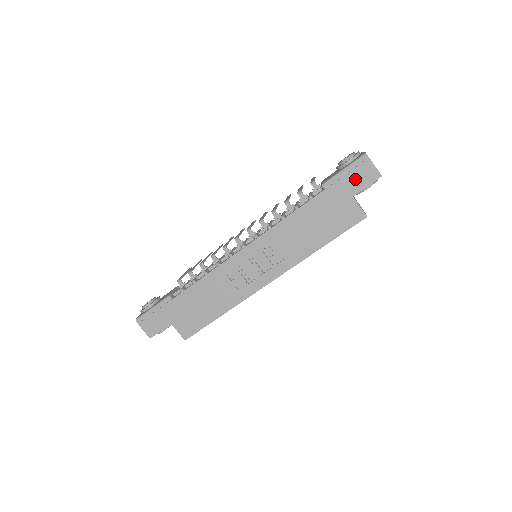
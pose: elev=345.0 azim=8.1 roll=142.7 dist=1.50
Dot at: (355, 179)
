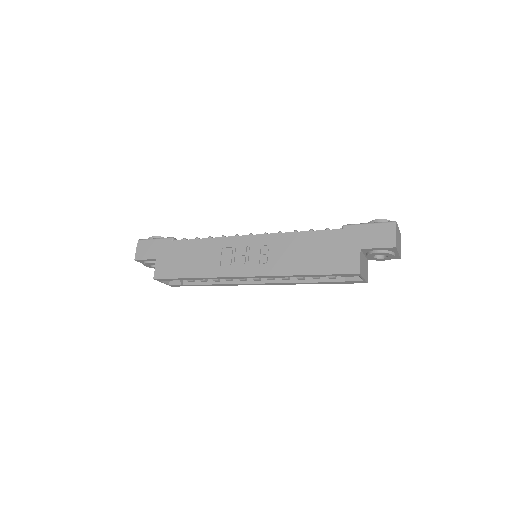
Dot at: (372, 236)
